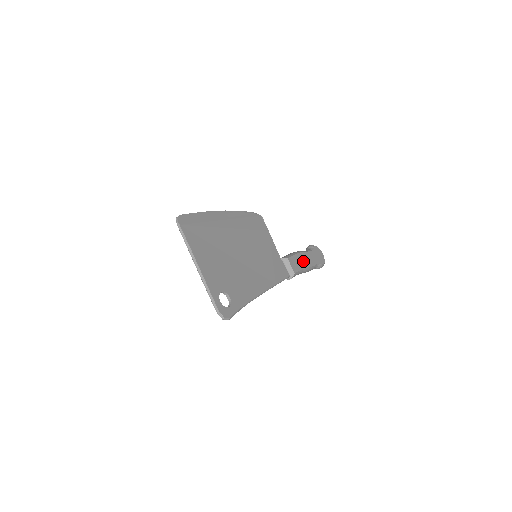
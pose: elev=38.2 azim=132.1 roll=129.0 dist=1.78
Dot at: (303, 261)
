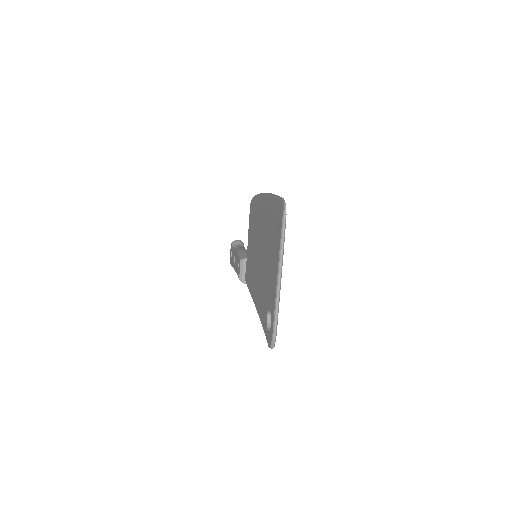
Dot at: occluded
